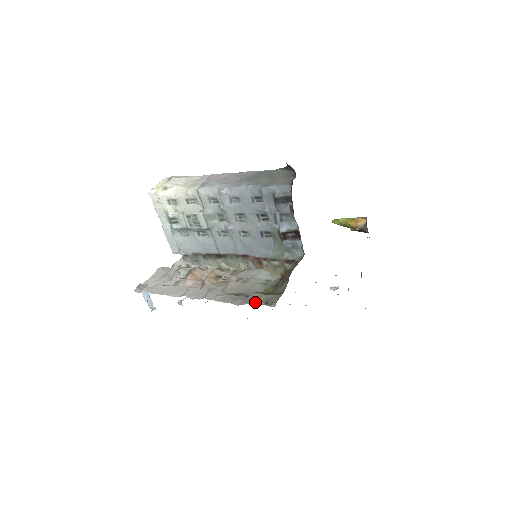
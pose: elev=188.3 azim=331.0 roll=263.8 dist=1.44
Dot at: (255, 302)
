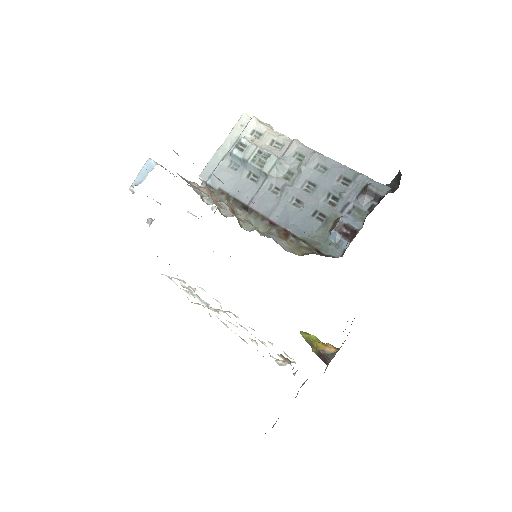
Dot at: occluded
